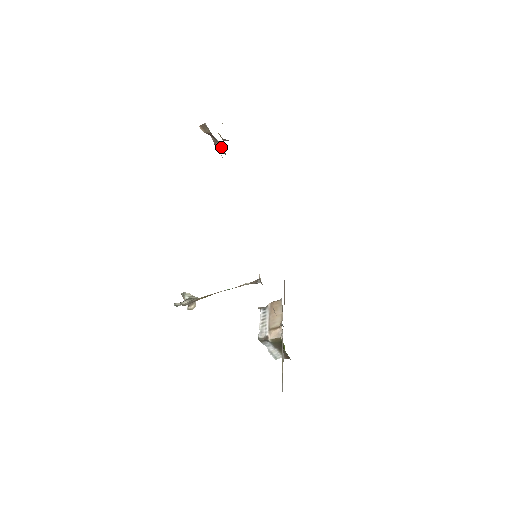
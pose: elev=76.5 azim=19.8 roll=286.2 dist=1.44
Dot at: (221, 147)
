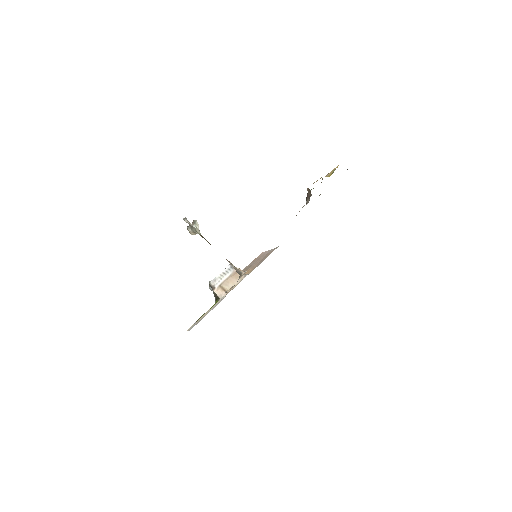
Dot at: (308, 201)
